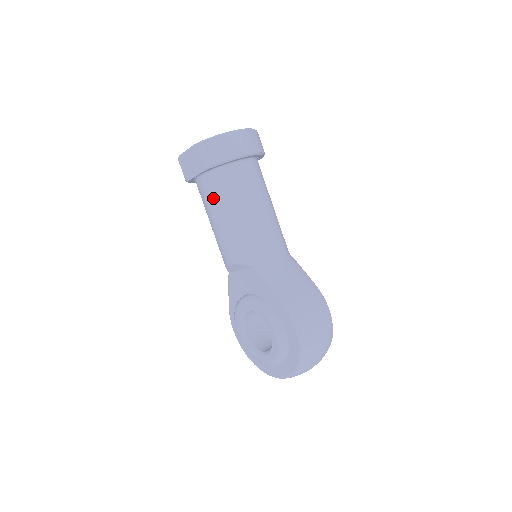
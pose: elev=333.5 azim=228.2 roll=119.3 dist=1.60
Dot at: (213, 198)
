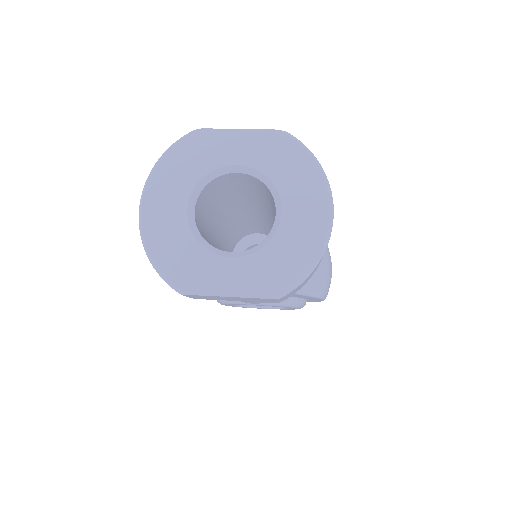
Dot at: occluded
